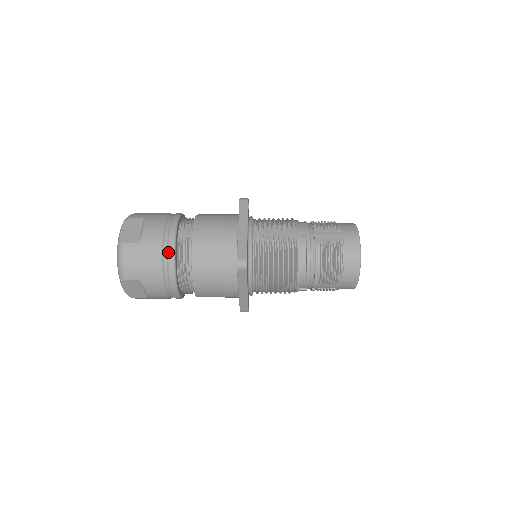
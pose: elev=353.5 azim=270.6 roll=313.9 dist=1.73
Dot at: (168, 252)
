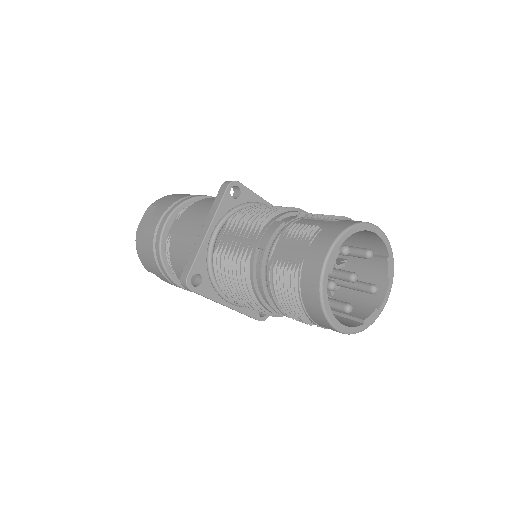
Dot at: (156, 251)
